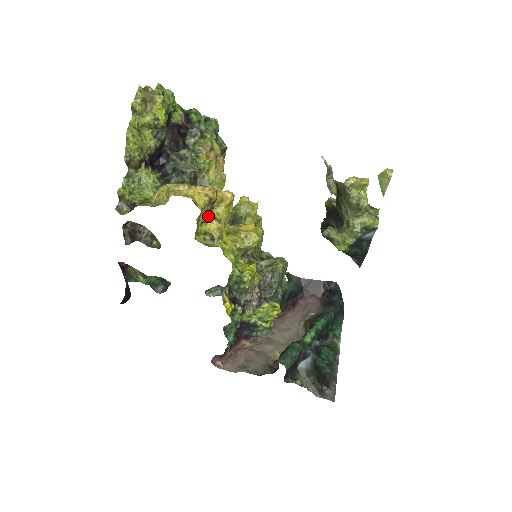
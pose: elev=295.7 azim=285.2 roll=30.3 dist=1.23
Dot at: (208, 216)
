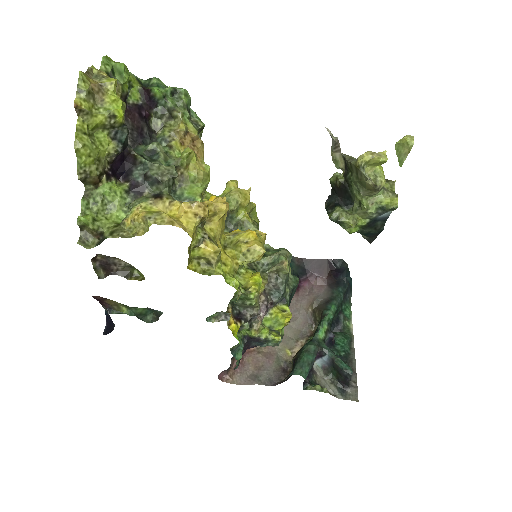
Dot at: (201, 238)
